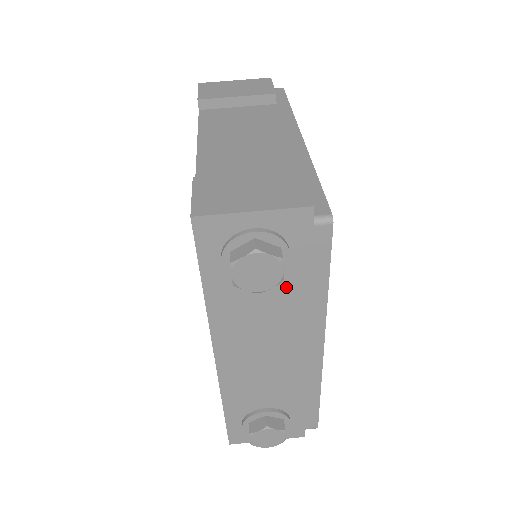
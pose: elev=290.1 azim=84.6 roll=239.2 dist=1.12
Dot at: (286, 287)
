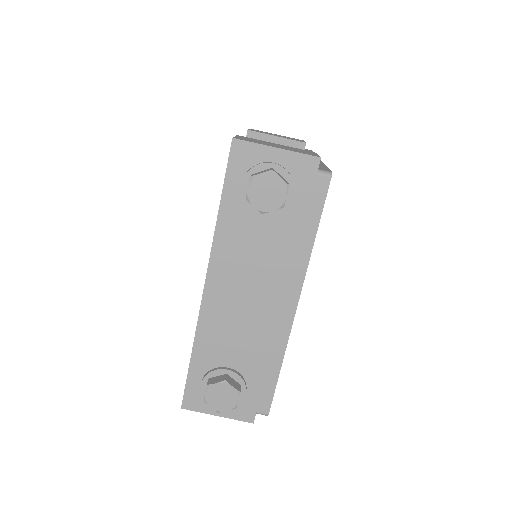
Dot at: (282, 228)
